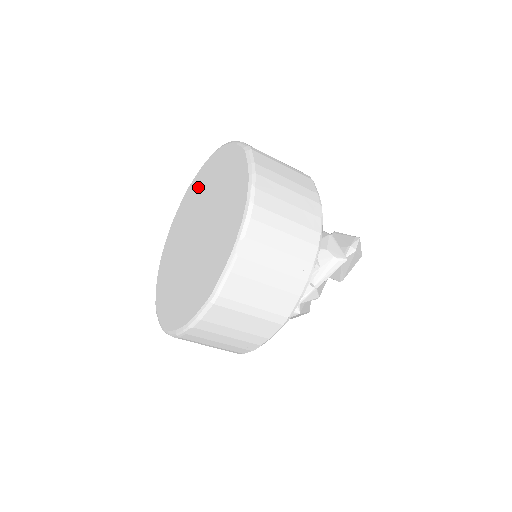
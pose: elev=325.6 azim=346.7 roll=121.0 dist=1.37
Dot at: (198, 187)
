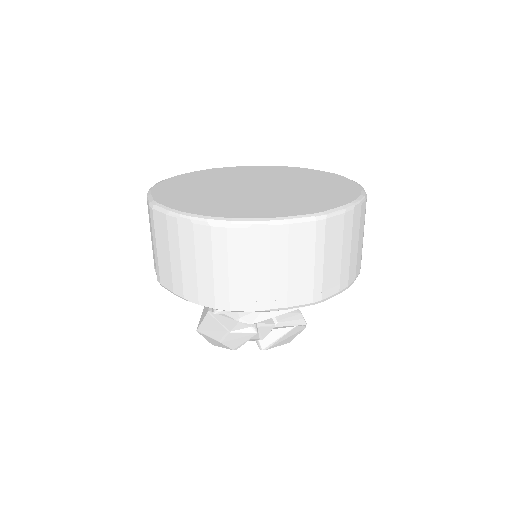
Dot at: (246, 171)
